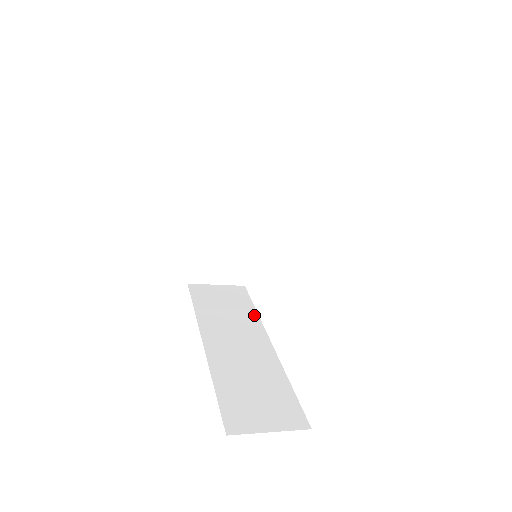
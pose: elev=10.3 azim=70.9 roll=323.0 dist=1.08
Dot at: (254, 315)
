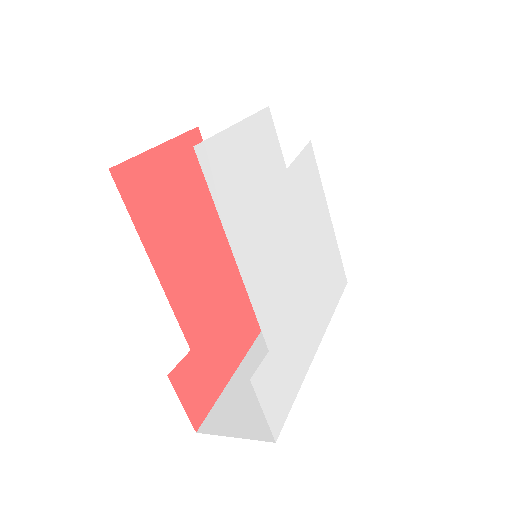
Dot at: occluded
